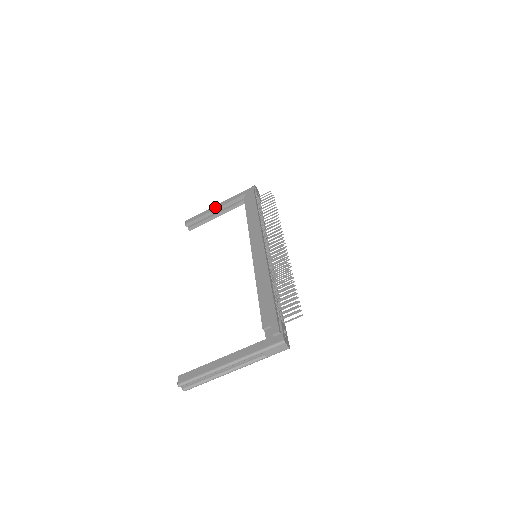
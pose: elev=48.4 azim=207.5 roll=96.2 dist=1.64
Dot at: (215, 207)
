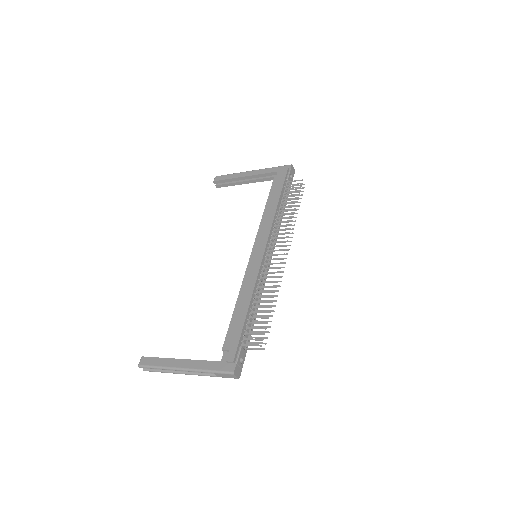
Dot at: (246, 174)
